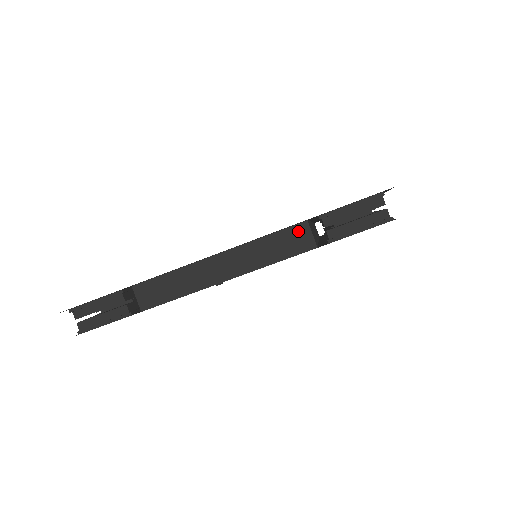
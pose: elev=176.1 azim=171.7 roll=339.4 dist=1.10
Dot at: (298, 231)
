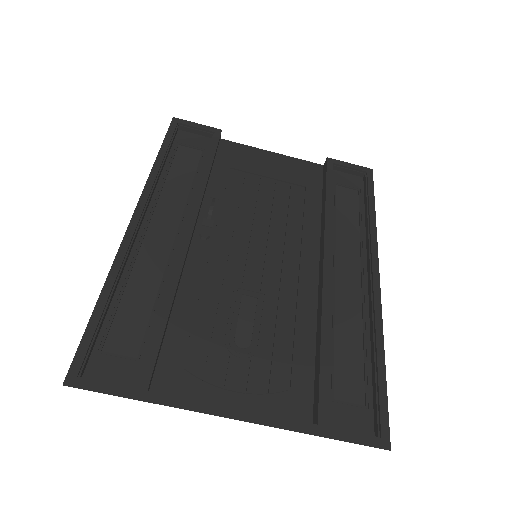
Dot at: (306, 424)
